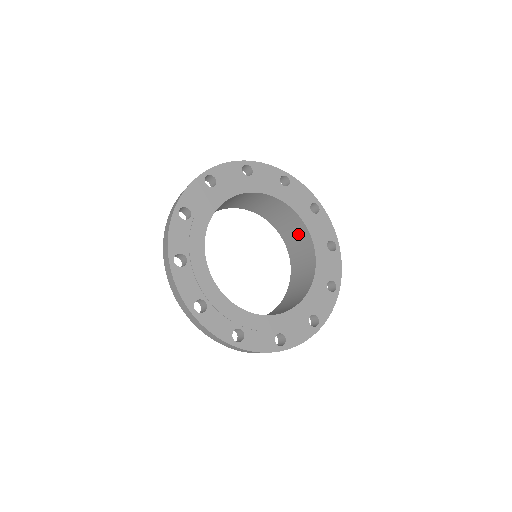
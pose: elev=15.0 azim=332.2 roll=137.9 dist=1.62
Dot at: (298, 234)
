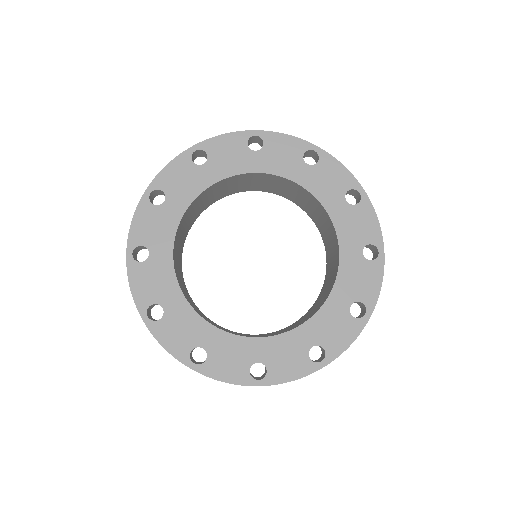
Dot at: (305, 199)
